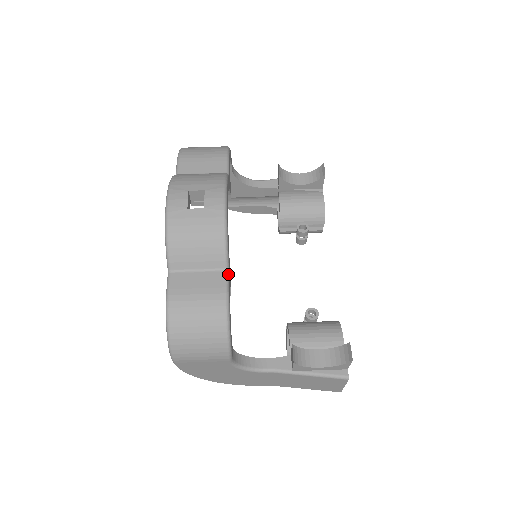
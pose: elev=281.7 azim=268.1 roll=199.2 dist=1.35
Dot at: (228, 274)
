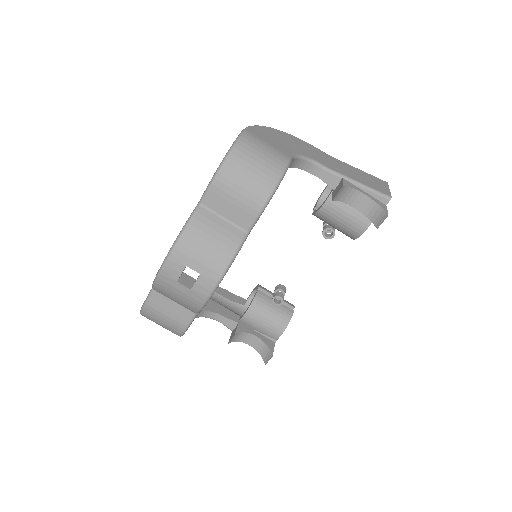
Dot at: (196, 315)
